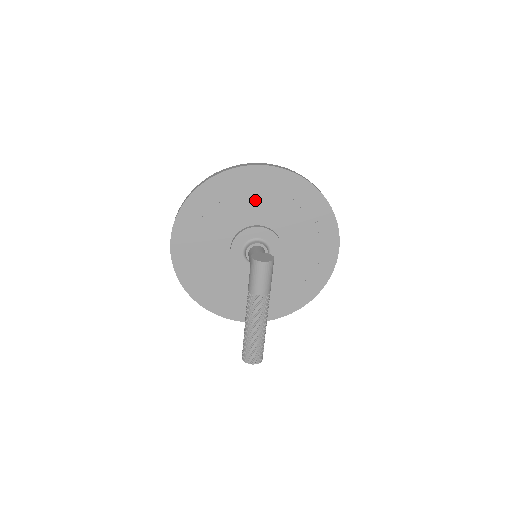
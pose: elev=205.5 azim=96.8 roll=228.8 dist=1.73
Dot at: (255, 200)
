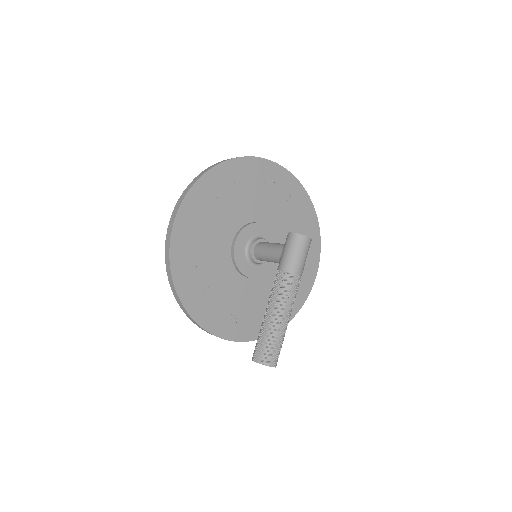
Dot at: (265, 196)
